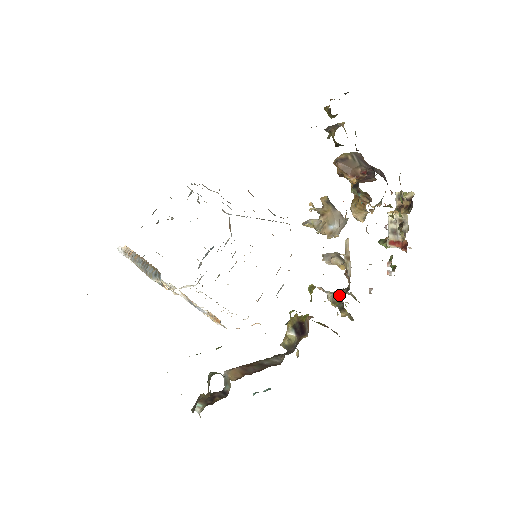
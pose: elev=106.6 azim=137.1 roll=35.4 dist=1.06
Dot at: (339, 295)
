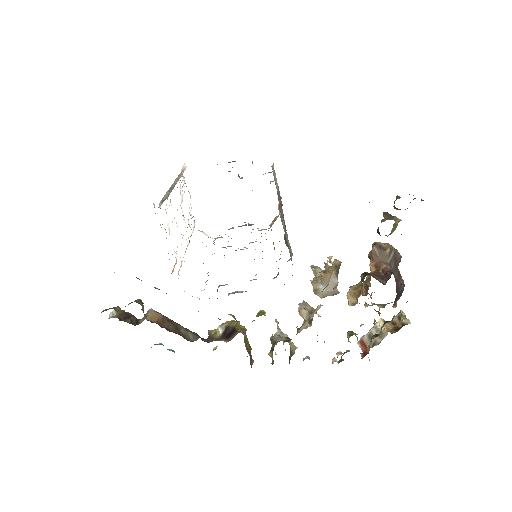
Dot at: (280, 338)
